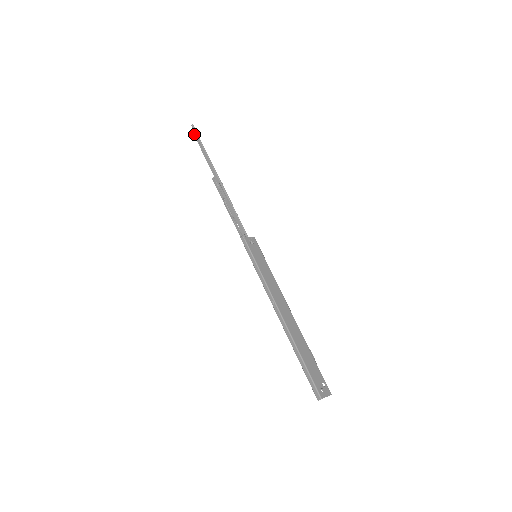
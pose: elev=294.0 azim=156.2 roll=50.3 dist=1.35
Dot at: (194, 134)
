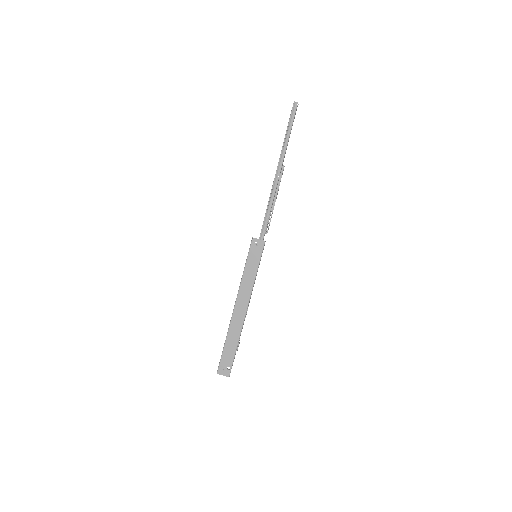
Dot at: (296, 110)
